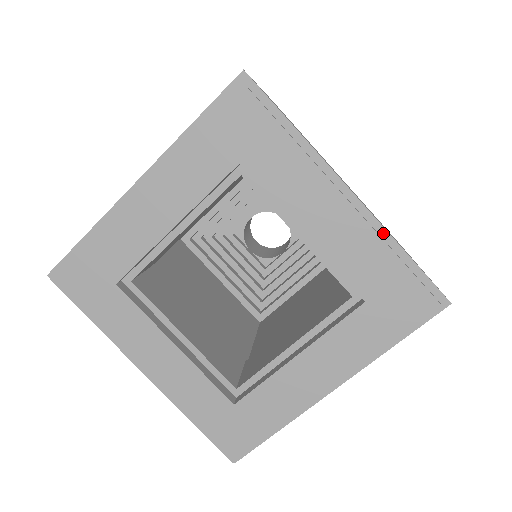
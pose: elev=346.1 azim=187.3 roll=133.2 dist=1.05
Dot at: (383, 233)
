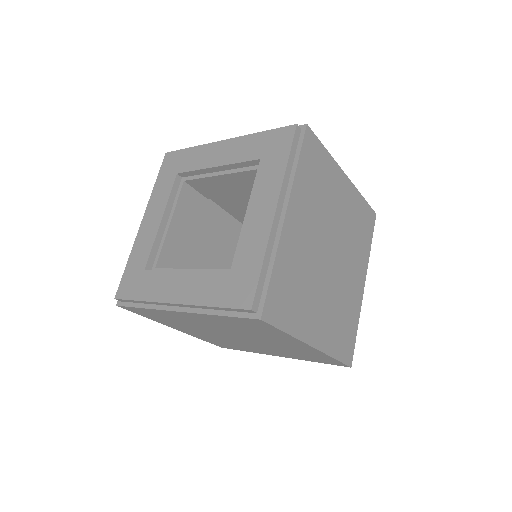
Dot at: occluded
